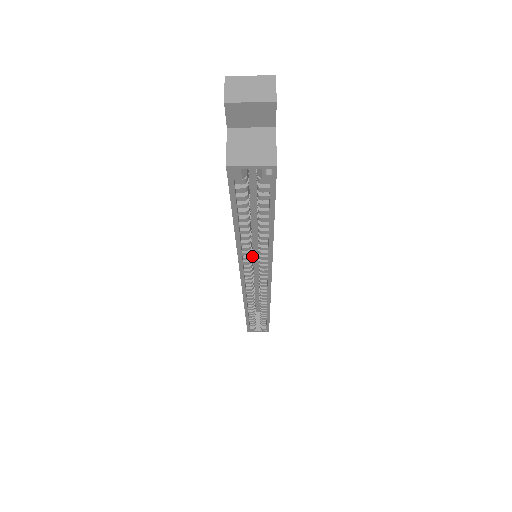
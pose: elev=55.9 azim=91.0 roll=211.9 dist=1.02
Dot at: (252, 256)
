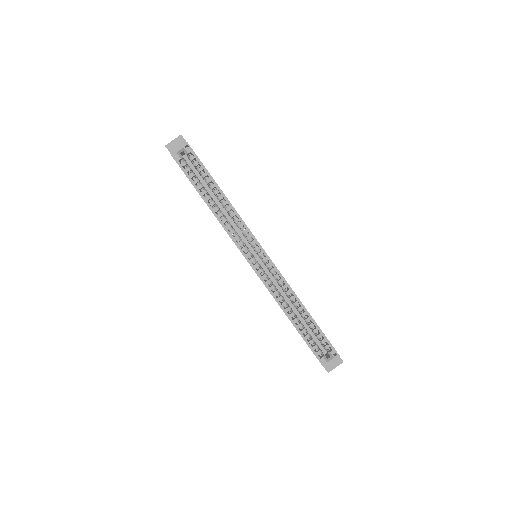
Dot at: (240, 238)
